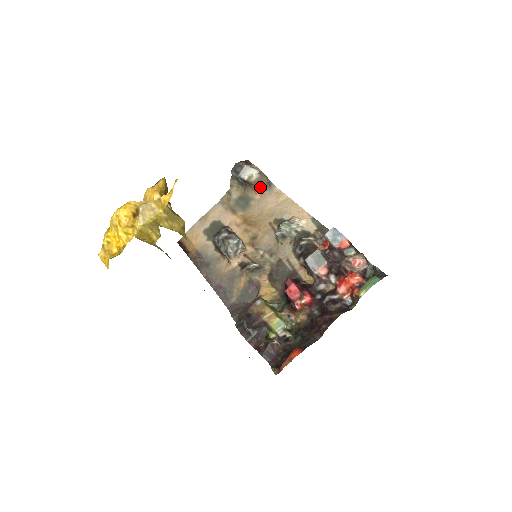
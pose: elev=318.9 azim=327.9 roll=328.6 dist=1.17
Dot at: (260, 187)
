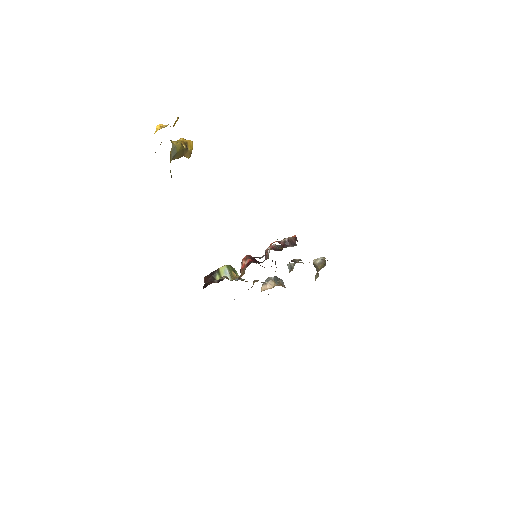
Dot at: (320, 268)
